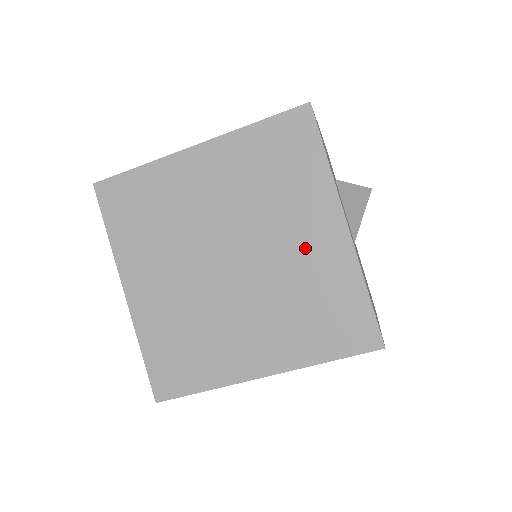
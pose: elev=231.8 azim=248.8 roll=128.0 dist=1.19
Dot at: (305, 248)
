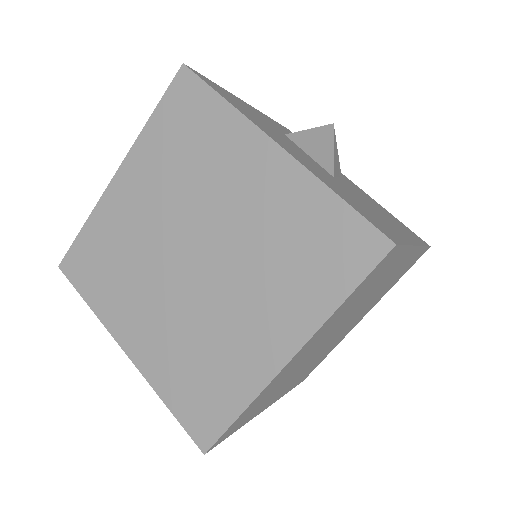
Dot at: (253, 196)
